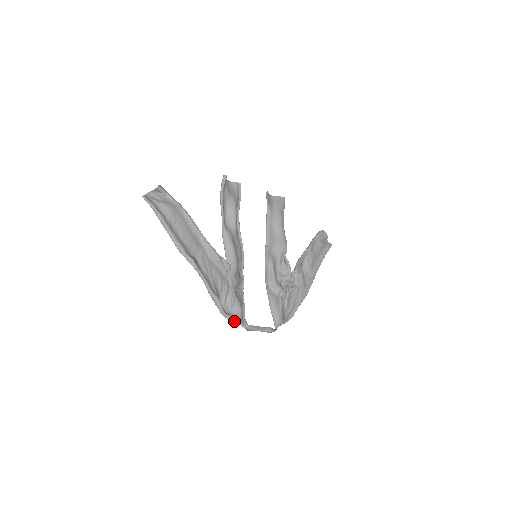
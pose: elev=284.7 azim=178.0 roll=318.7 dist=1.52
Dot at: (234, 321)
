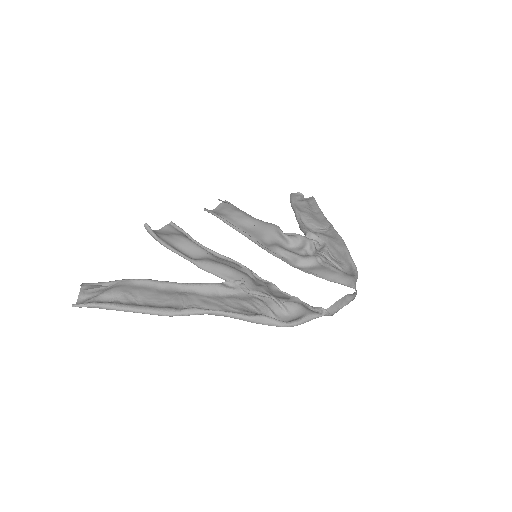
Dot at: (306, 320)
